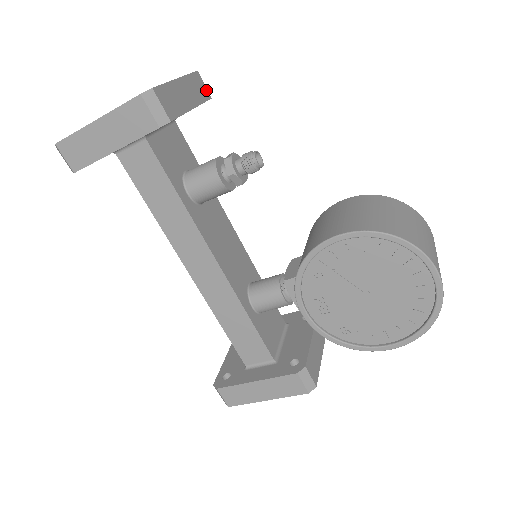
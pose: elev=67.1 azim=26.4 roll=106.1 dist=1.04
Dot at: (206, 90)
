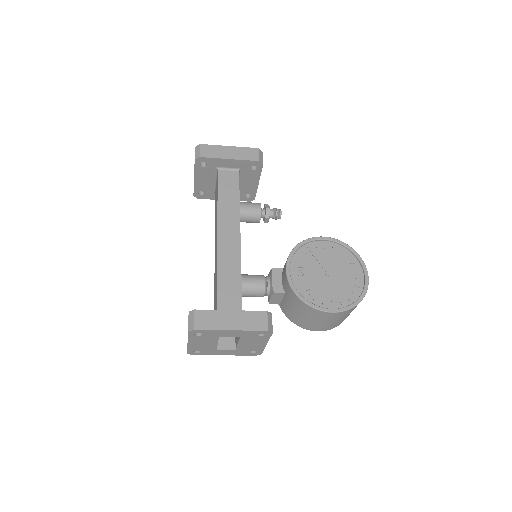
Dot at: occluded
